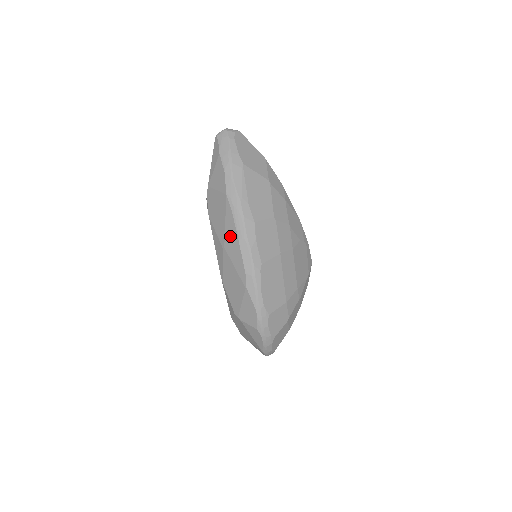
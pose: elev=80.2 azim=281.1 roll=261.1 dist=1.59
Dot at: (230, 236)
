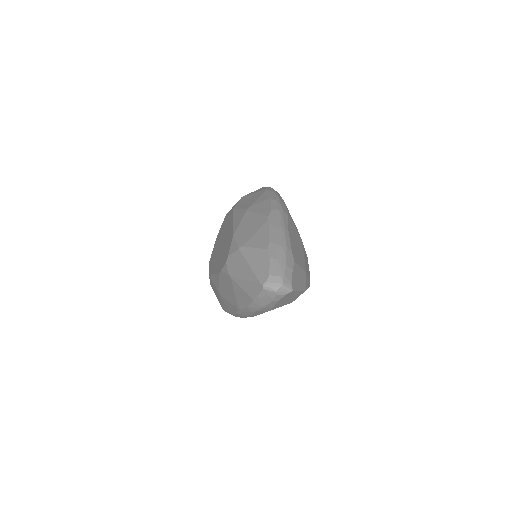
Dot at: (227, 304)
